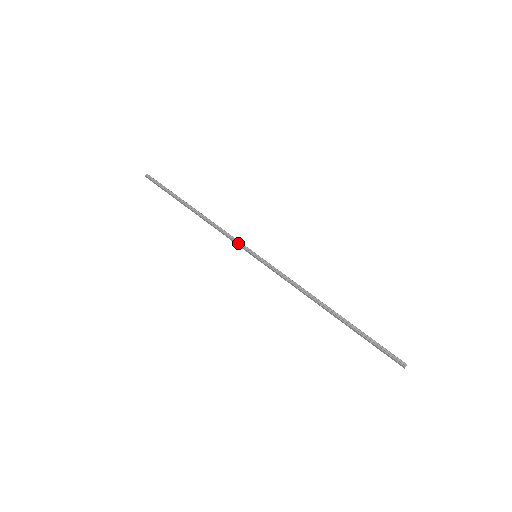
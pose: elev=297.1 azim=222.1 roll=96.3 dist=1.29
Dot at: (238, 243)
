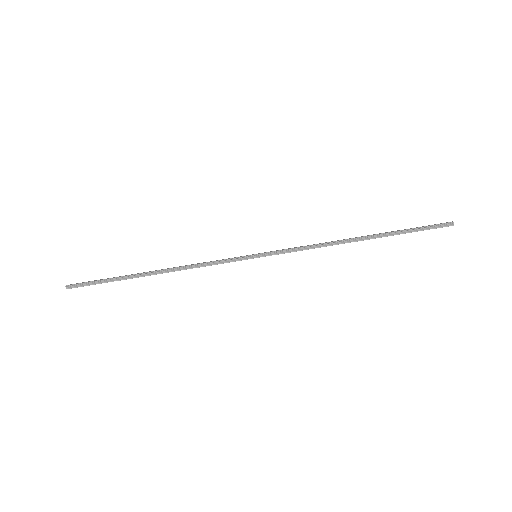
Dot at: (229, 262)
